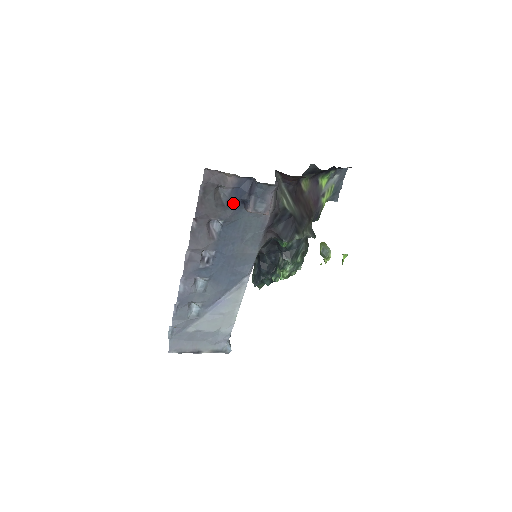
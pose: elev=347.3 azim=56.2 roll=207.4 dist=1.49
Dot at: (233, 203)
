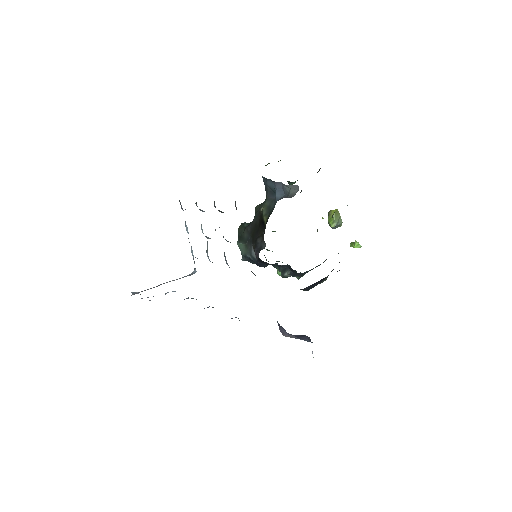
Dot at: occluded
